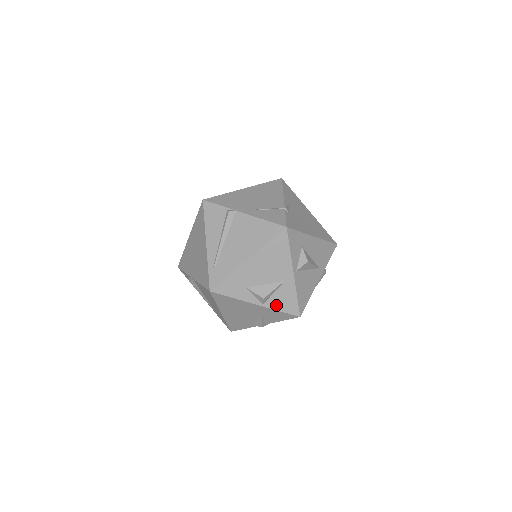
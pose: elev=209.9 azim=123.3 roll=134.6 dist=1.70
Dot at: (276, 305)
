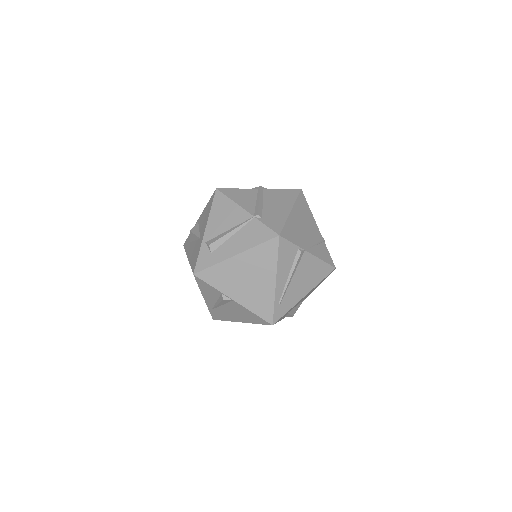
Dot at: occluded
